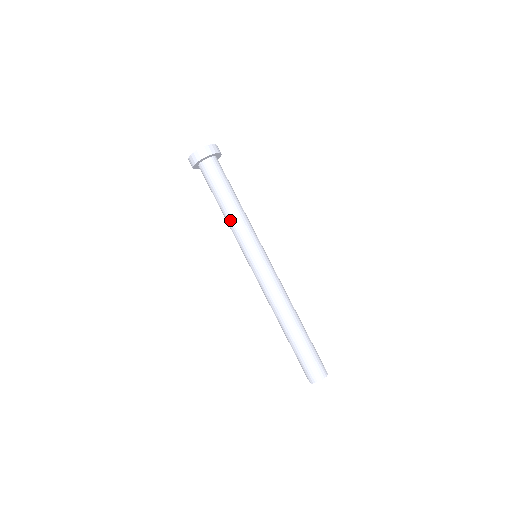
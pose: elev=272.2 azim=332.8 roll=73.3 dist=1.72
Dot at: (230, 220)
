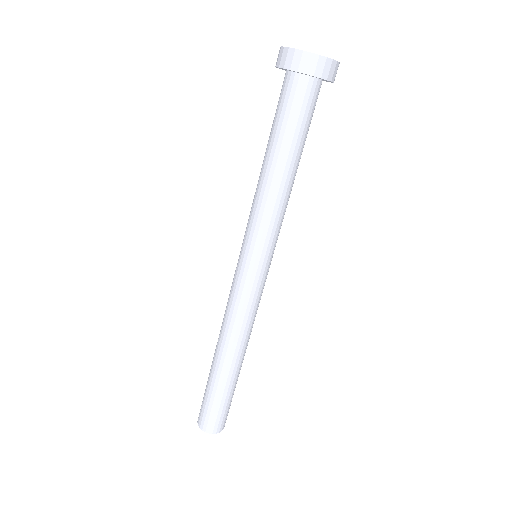
Dot at: (270, 193)
